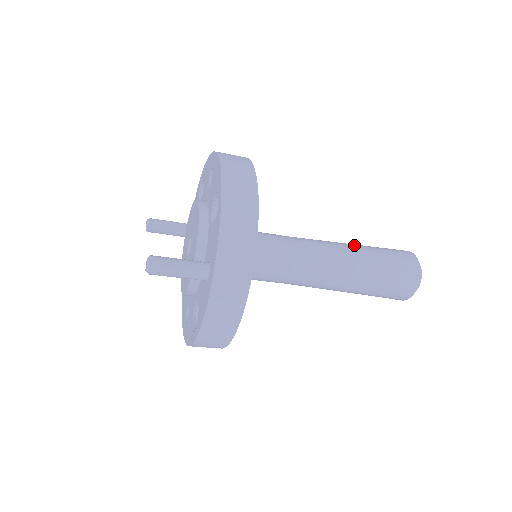
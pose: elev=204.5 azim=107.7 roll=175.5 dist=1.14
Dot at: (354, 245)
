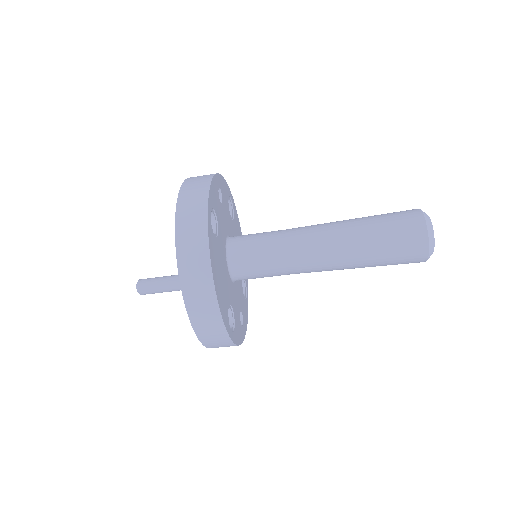
Dot at: (349, 220)
